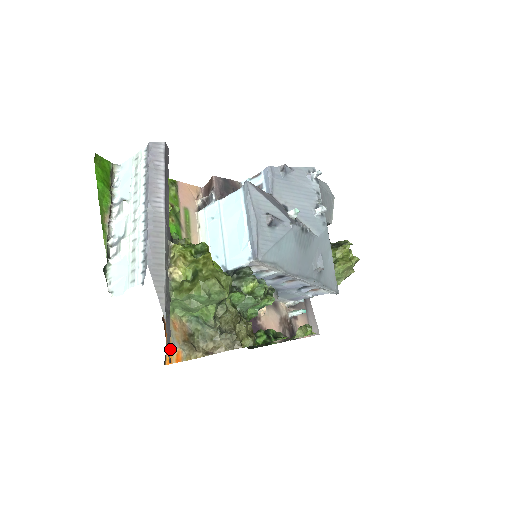
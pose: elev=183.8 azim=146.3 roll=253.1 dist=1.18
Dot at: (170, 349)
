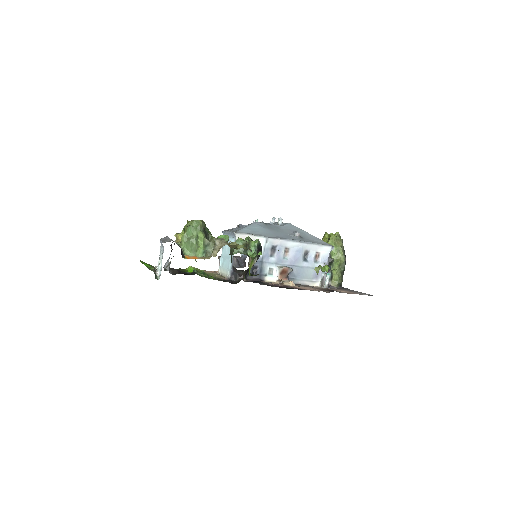
Dot at: (187, 256)
